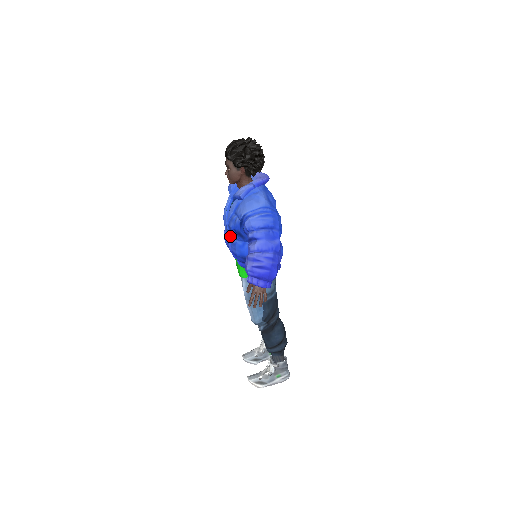
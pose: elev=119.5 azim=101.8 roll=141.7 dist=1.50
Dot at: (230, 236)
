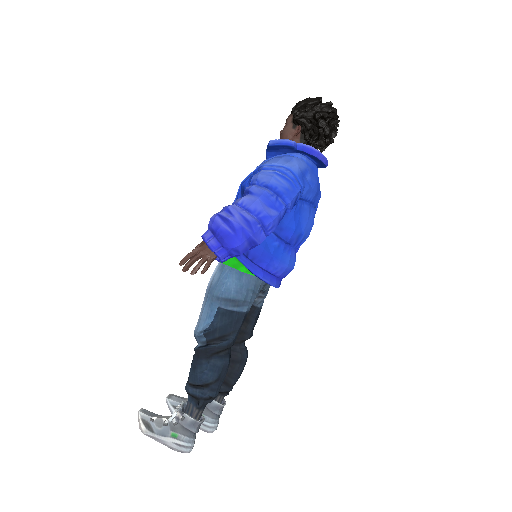
Dot at: (236, 199)
